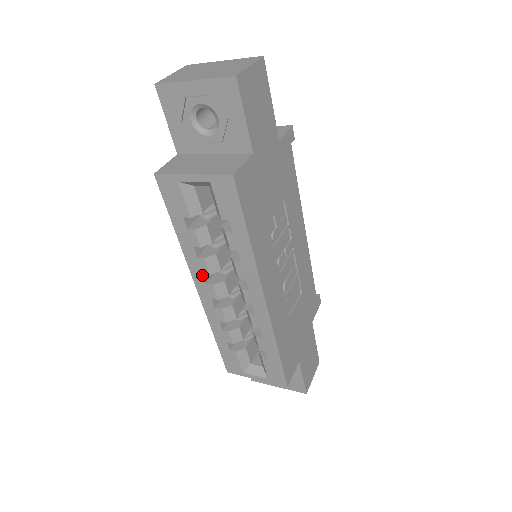
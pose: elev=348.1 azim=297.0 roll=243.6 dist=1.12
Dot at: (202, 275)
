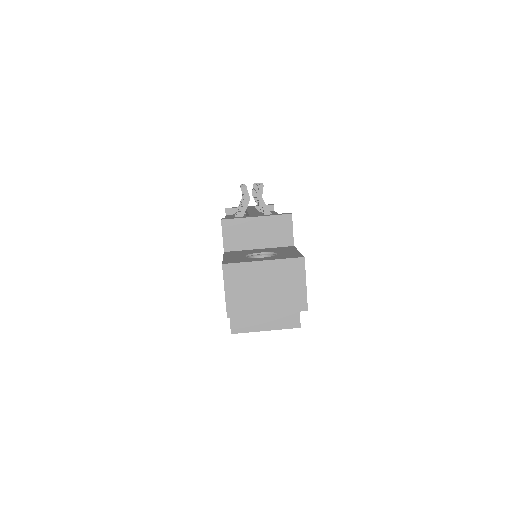
Dot at: occluded
